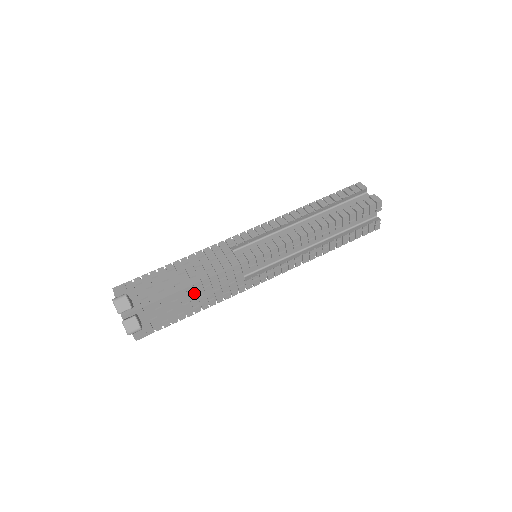
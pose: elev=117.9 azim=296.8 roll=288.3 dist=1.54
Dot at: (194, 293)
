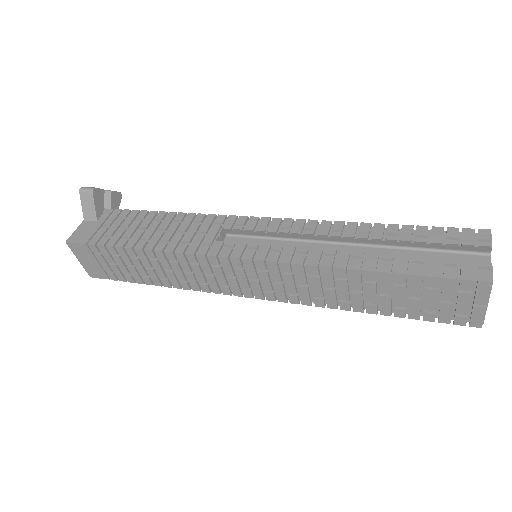
Dot at: (160, 222)
